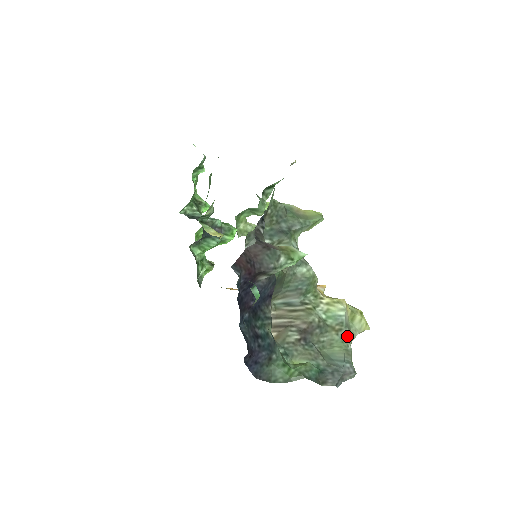
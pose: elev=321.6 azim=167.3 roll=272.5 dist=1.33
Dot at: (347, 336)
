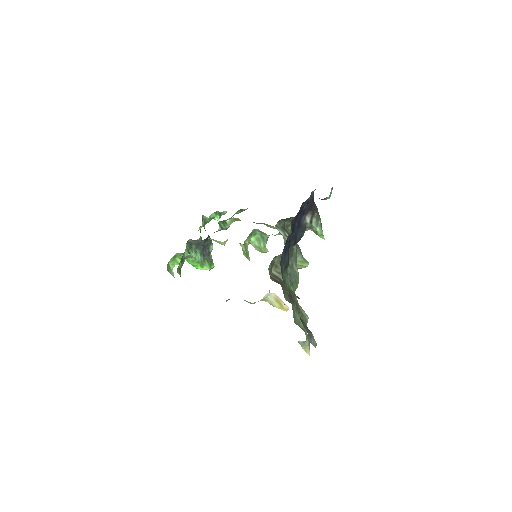
Dot at: (306, 333)
